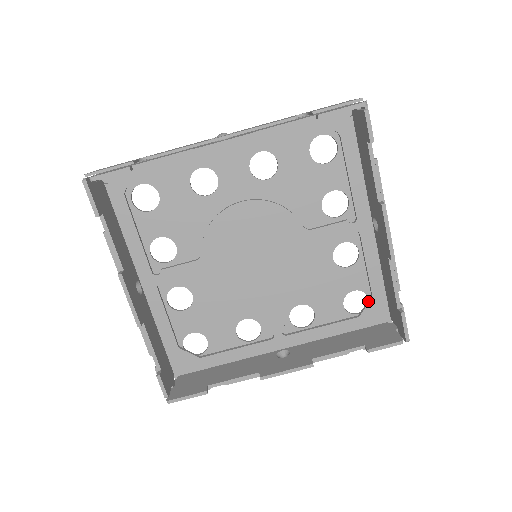
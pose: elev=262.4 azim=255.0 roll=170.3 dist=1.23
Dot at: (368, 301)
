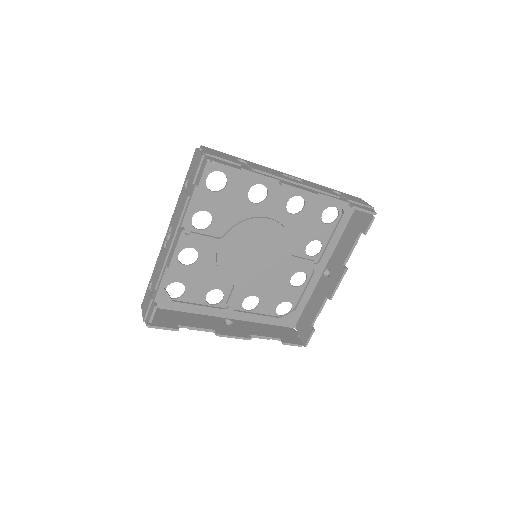
Dot at: (291, 311)
